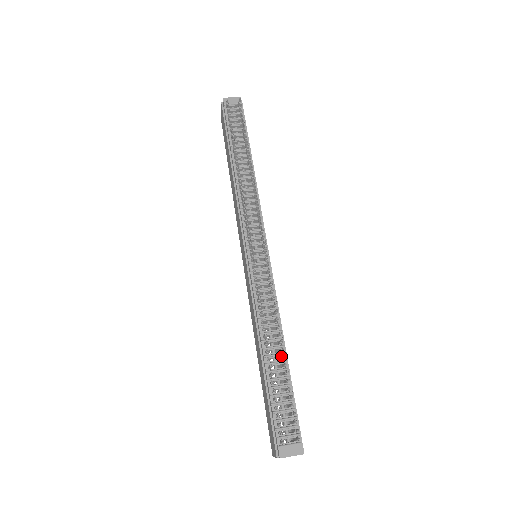
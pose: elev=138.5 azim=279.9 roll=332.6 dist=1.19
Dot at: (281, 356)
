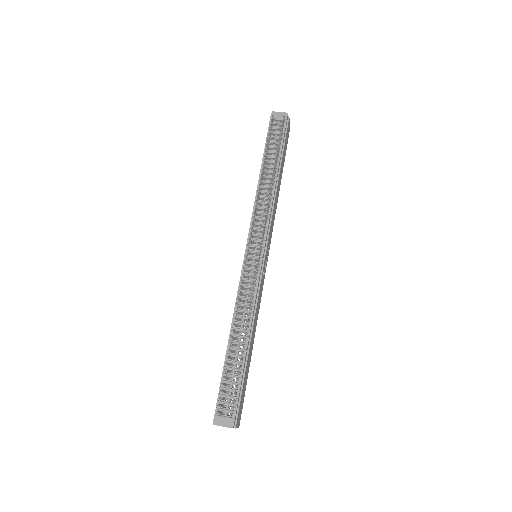
Dot at: occluded
